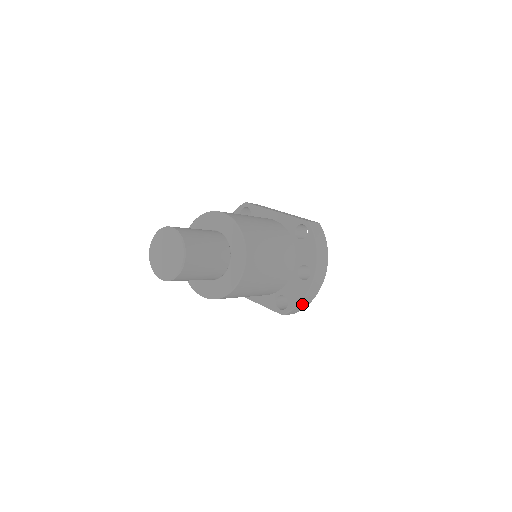
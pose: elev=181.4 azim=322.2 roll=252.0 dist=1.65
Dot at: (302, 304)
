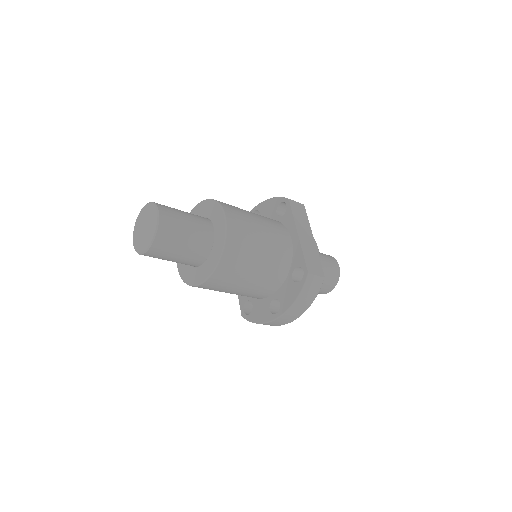
Dot at: occluded
